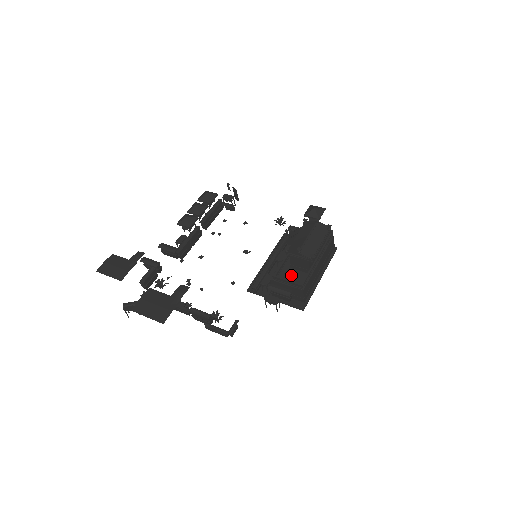
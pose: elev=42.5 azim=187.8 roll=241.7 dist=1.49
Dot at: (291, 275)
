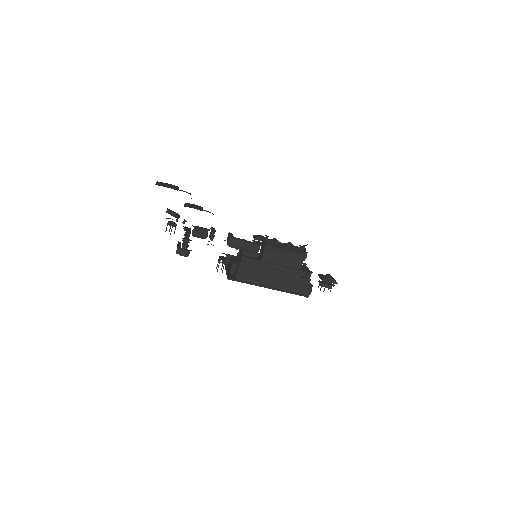
Dot at: occluded
